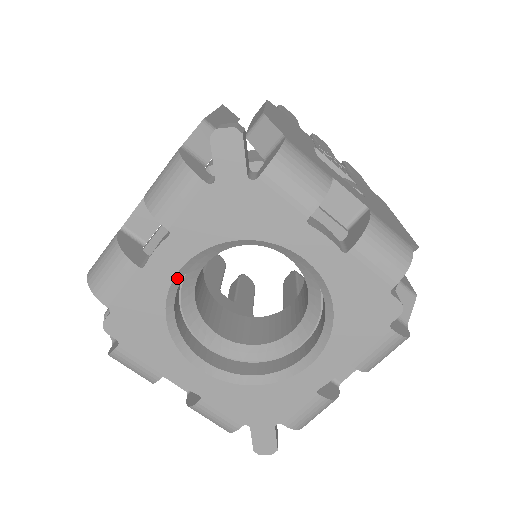
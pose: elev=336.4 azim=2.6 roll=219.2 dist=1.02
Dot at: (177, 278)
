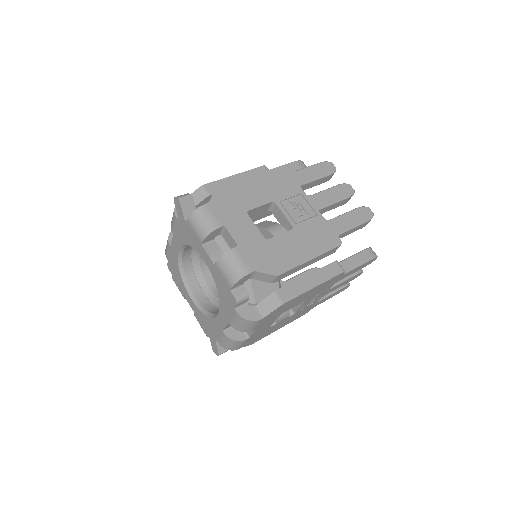
Dot at: (180, 254)
